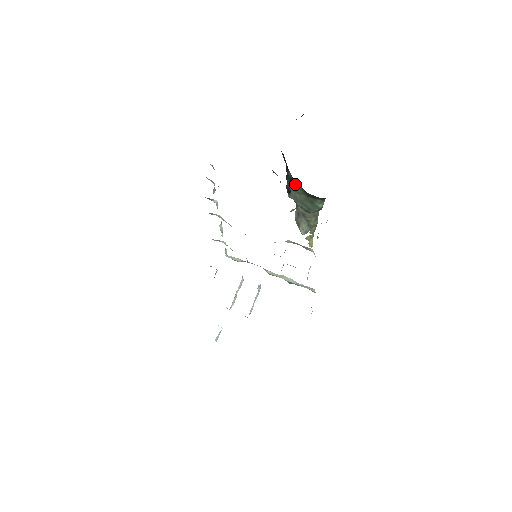
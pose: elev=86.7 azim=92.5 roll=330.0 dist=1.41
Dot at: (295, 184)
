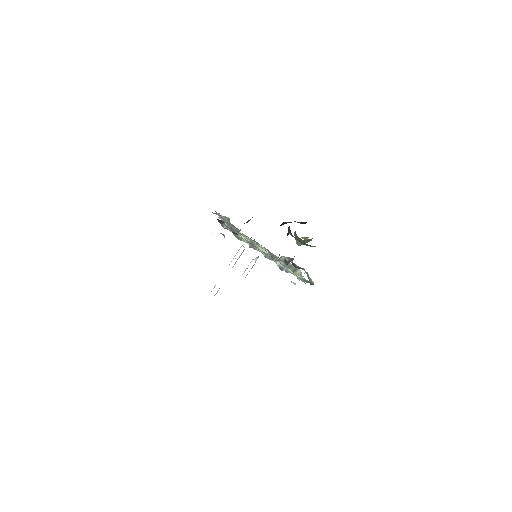
Dot at: occluded
